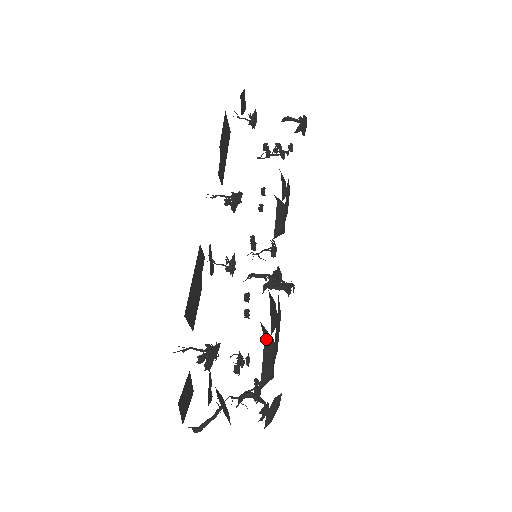
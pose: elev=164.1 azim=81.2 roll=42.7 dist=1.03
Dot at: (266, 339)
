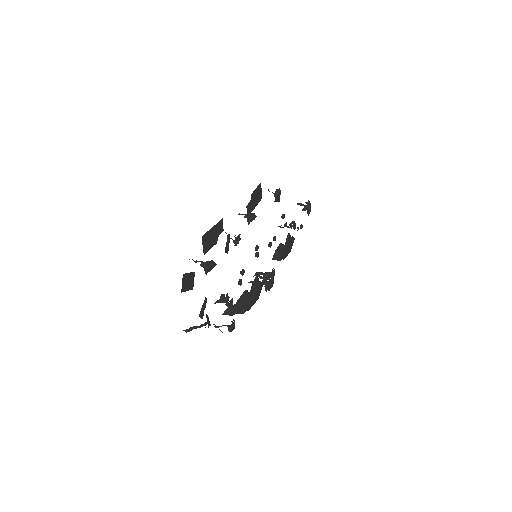
Dot at: (246, 291)
